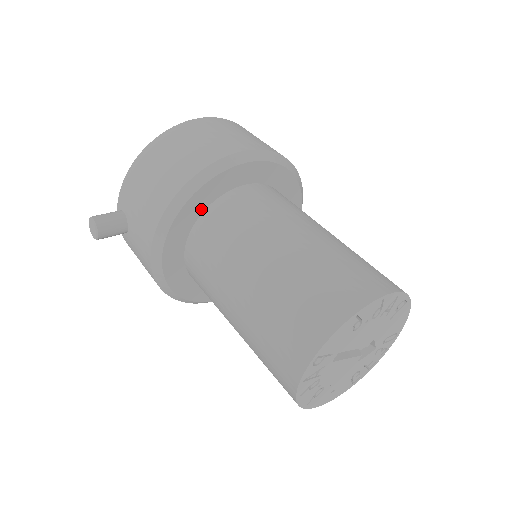
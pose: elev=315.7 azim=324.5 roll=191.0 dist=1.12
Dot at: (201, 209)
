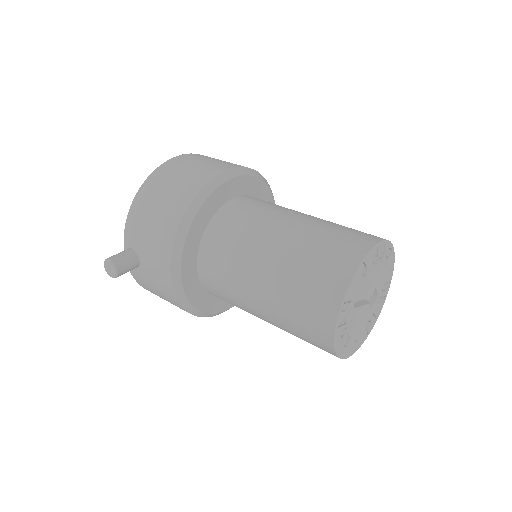
Dot at: (204, 225)
